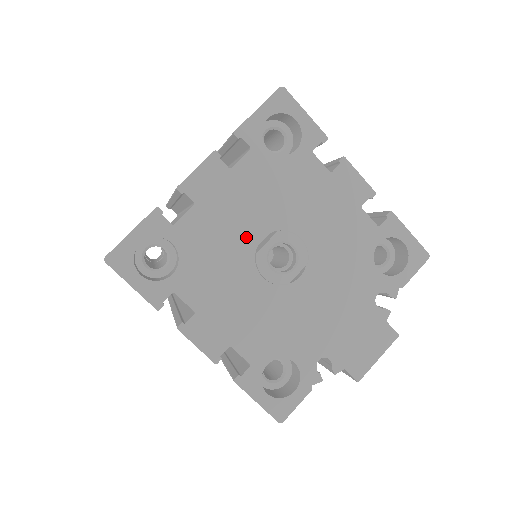
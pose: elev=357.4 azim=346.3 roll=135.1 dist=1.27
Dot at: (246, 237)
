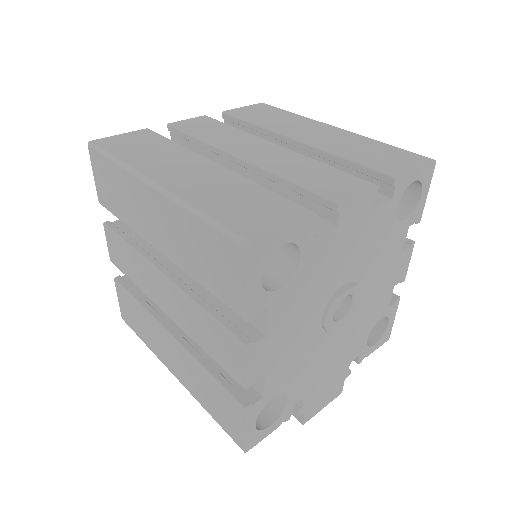
Dot at: (338, 278)
